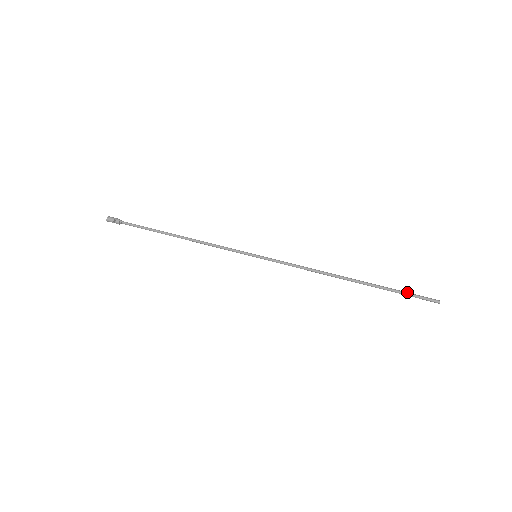
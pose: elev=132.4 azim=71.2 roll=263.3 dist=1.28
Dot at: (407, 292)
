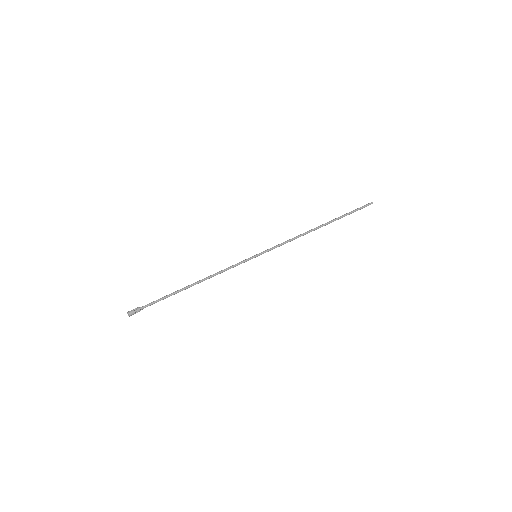
Dot at: (353, 210)
